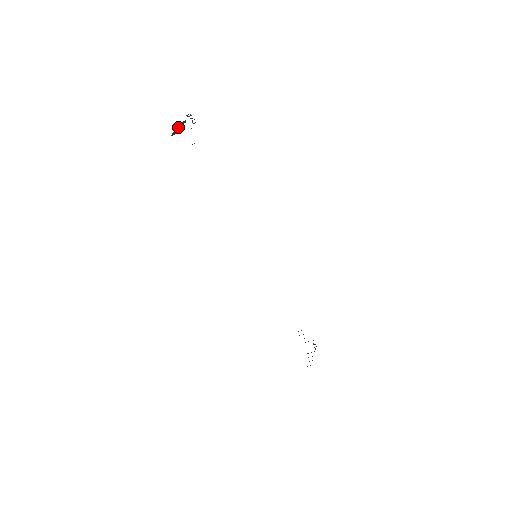
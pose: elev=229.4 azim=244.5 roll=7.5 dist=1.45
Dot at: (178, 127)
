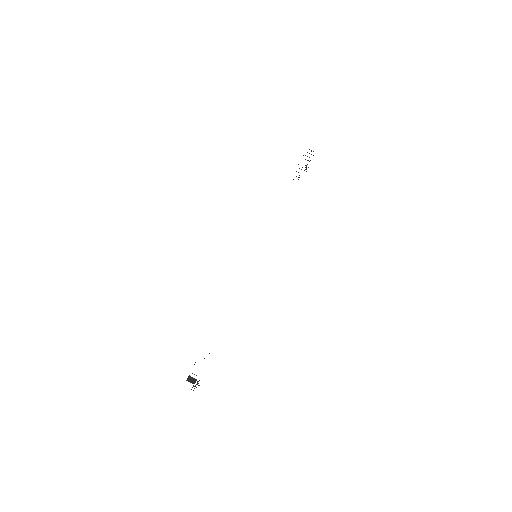
Dot at: occluded
